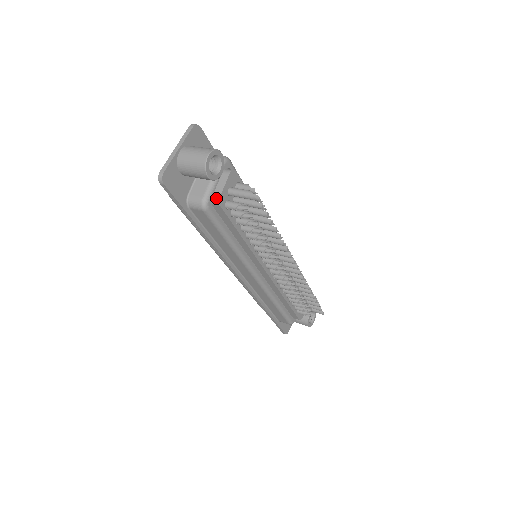
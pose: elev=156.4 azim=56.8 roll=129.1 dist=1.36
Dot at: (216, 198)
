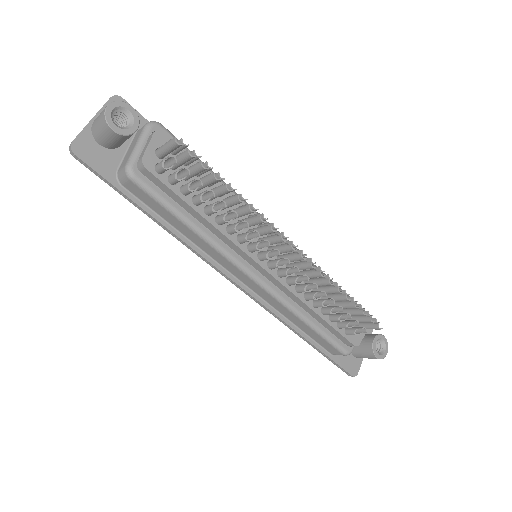
Dot at: (140, 161)
